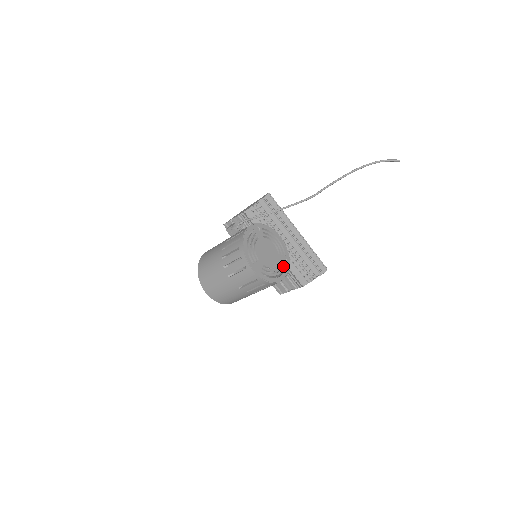
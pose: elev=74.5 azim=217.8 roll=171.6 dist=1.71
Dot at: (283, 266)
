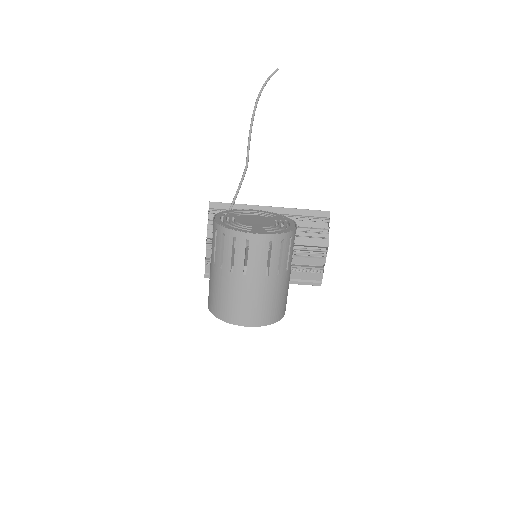
Dot at: (283, 221)
